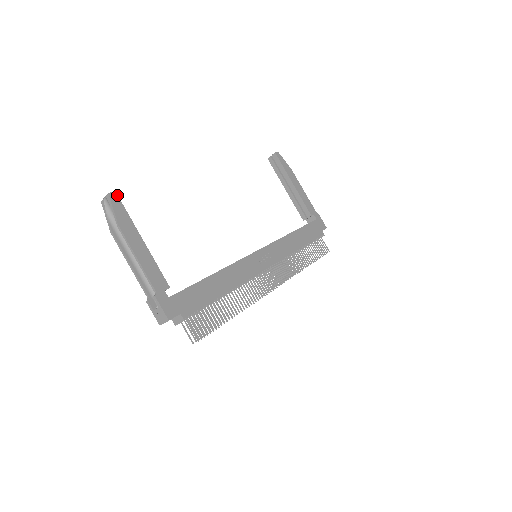
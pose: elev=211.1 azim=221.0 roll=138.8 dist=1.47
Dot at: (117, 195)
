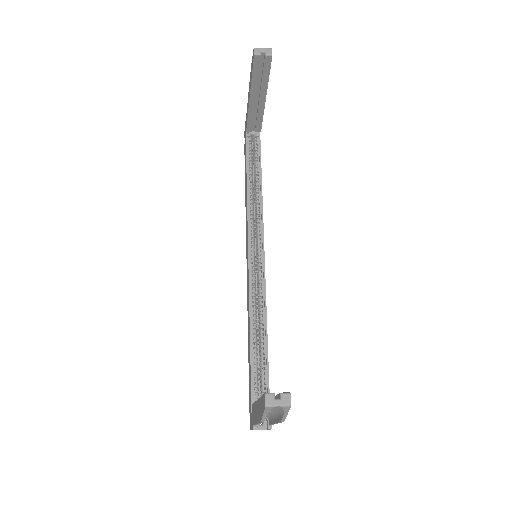
Dot at: (289, 394)
